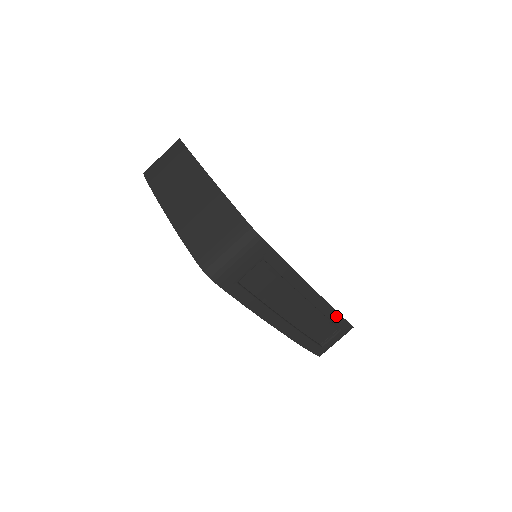
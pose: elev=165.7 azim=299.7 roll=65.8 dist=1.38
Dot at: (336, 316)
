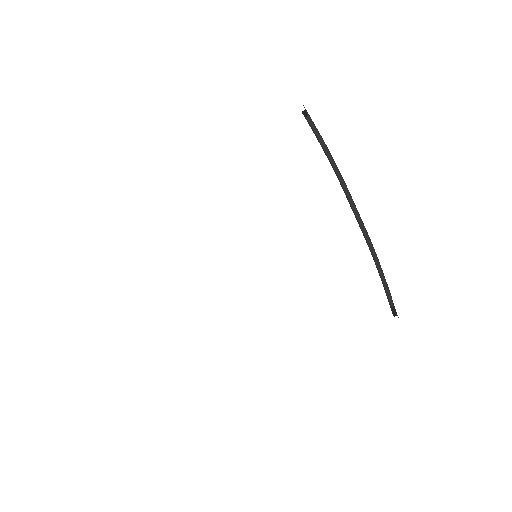
Dot at: (380, 265)
